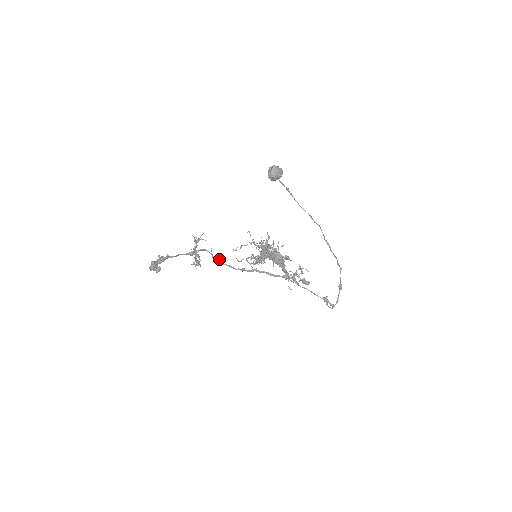
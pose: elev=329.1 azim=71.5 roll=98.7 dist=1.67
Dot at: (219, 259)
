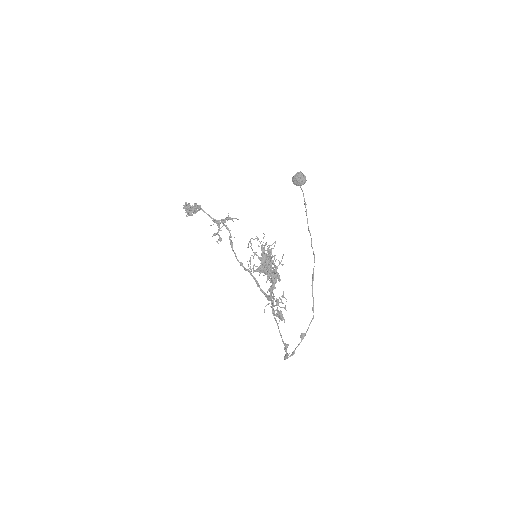
Dot at: (231, 241)
